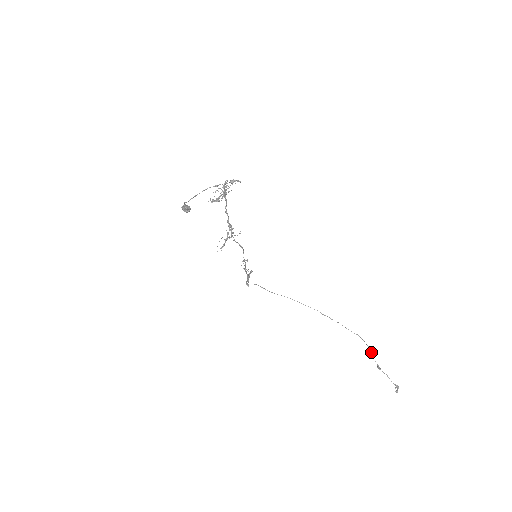
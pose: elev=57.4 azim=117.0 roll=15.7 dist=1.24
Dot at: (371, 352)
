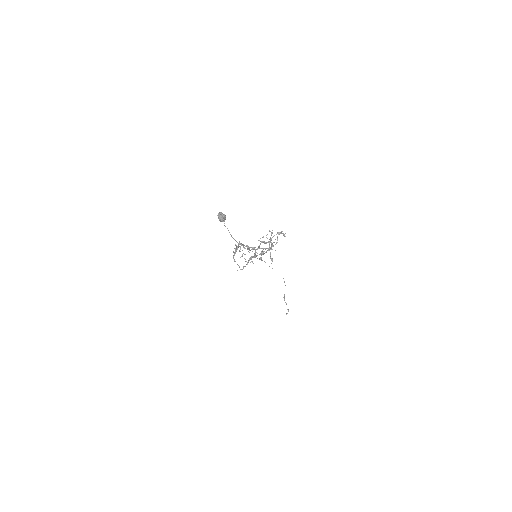
Dot at: occluded
